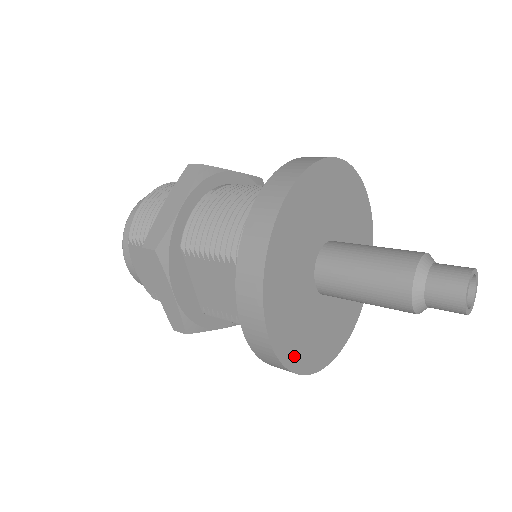
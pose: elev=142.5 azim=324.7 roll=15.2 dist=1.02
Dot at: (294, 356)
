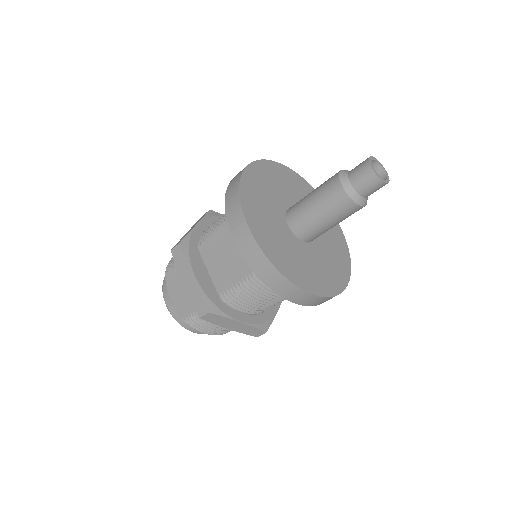
Dot at: (280, 263)
